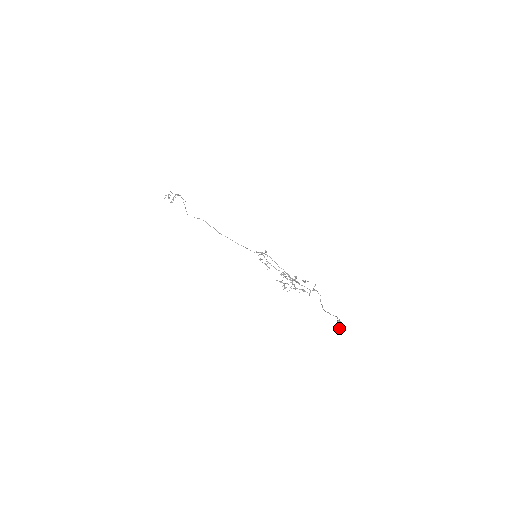
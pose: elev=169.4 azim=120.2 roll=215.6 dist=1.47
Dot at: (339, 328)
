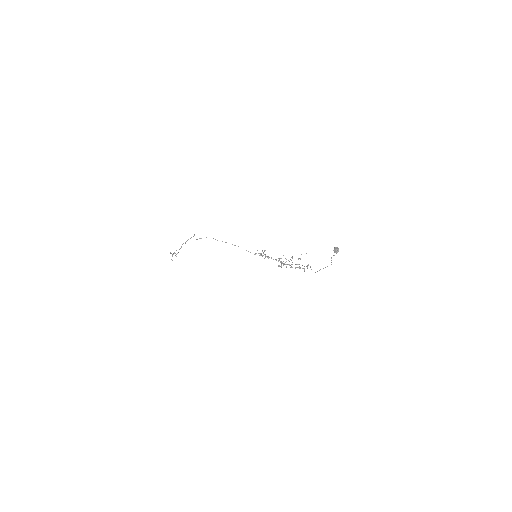
Dot at: (336, 252)
